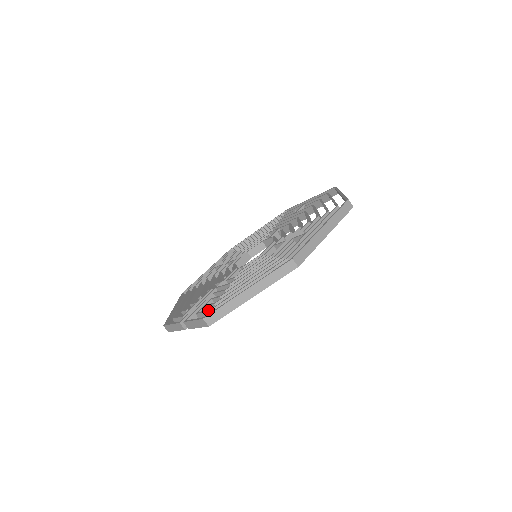
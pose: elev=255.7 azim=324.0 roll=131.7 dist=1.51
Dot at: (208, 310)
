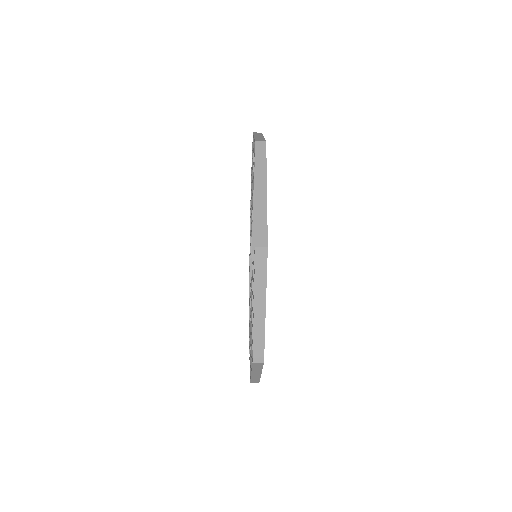
Dot at: occluded
